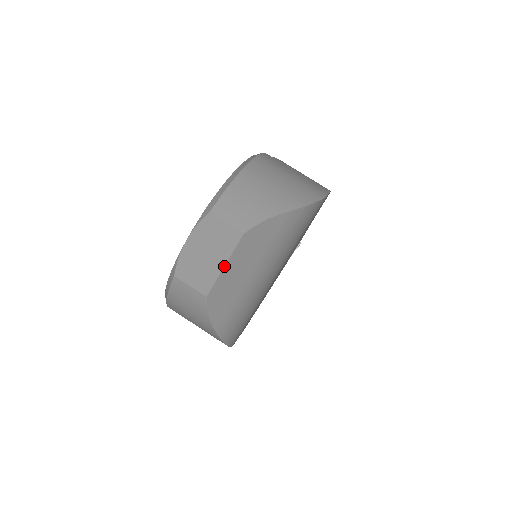
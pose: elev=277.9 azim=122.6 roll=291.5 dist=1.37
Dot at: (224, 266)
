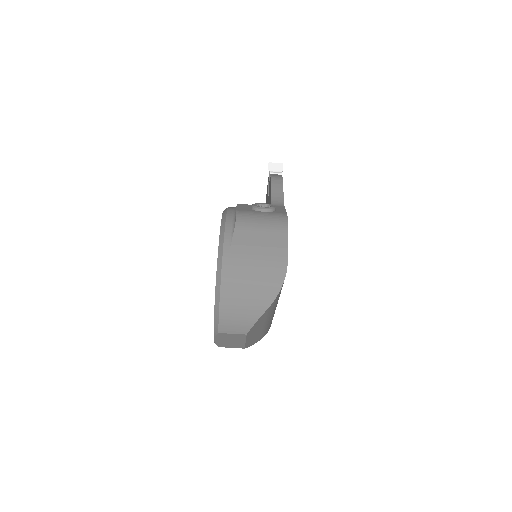
Dot at: (245, 342)
